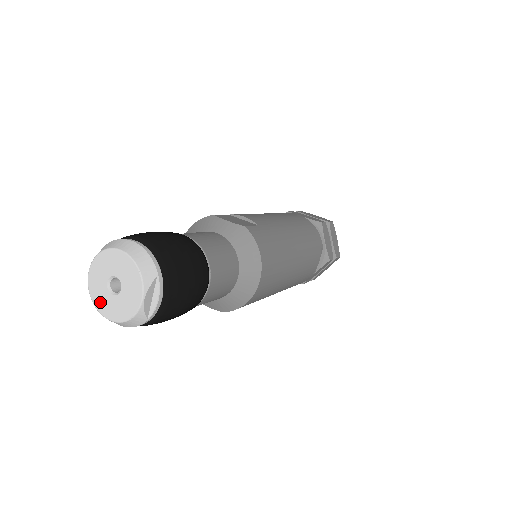
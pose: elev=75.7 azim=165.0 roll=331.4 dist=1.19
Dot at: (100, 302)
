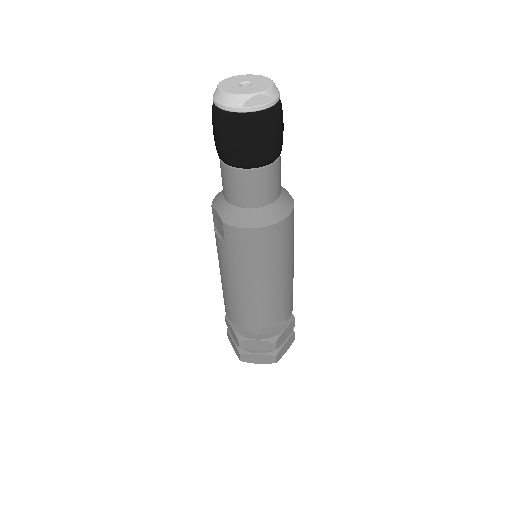
Dot at: (225, 84)
